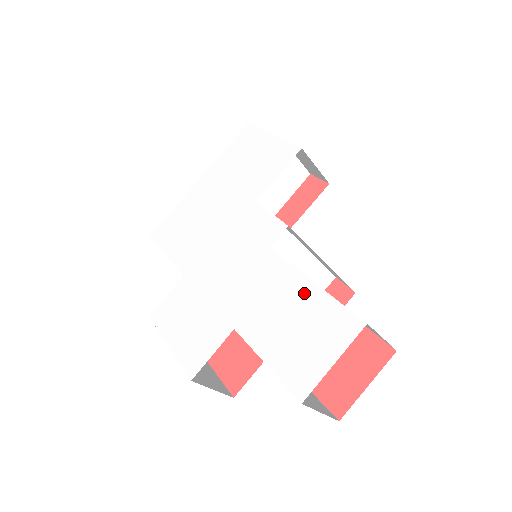
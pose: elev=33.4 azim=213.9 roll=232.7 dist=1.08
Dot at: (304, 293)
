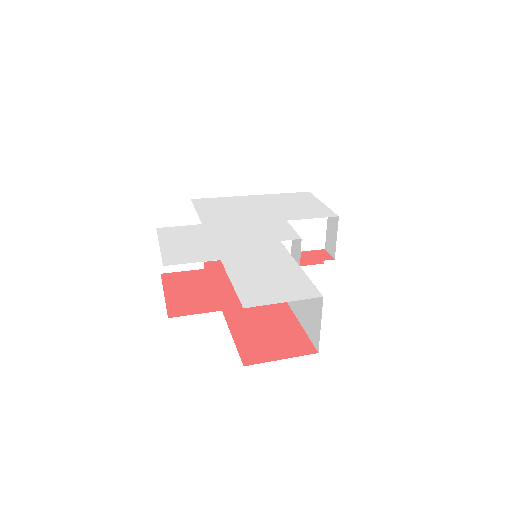
Dot at: (288, 267)
